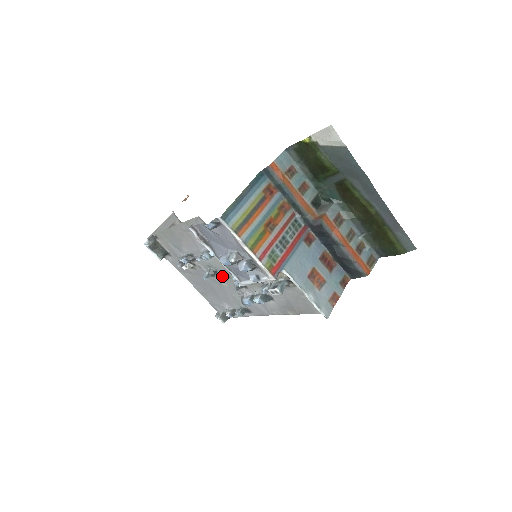
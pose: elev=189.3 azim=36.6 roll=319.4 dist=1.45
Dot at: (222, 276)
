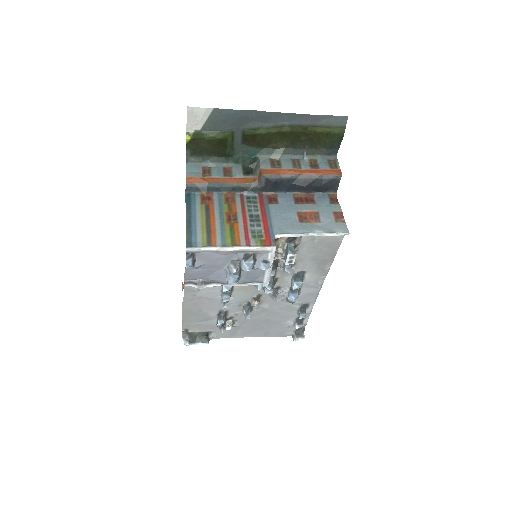
Dot at: (255, 301)
